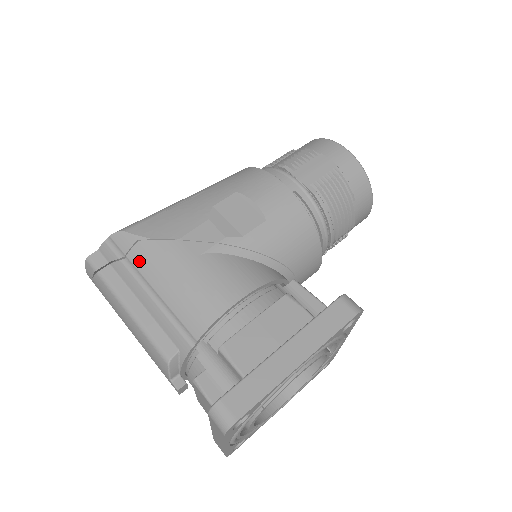
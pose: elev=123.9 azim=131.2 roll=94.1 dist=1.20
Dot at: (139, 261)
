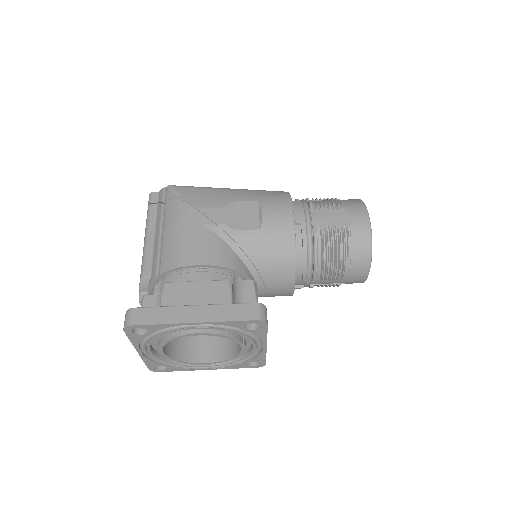
Dot at: (168, 209)
